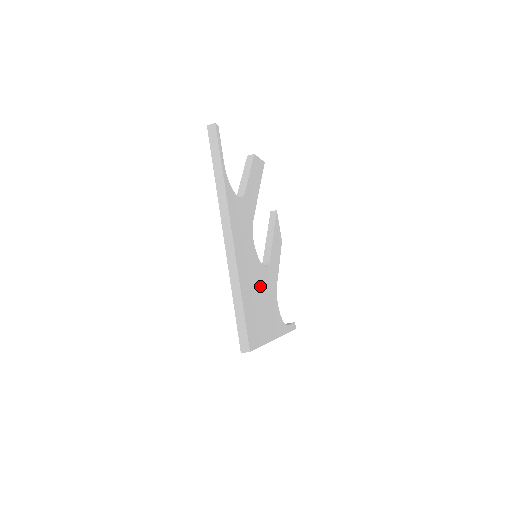
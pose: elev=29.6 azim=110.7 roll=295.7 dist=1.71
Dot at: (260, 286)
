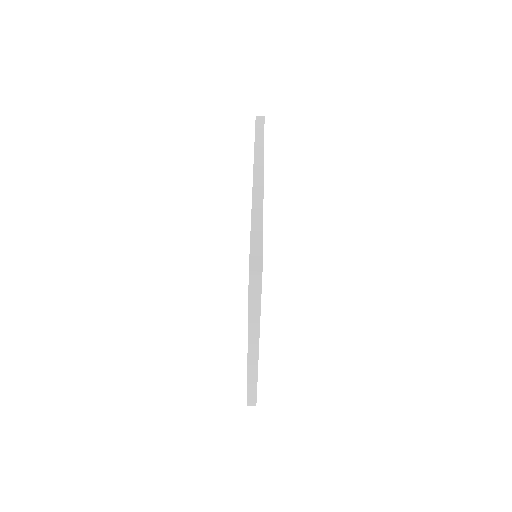
Dot at: occluded
